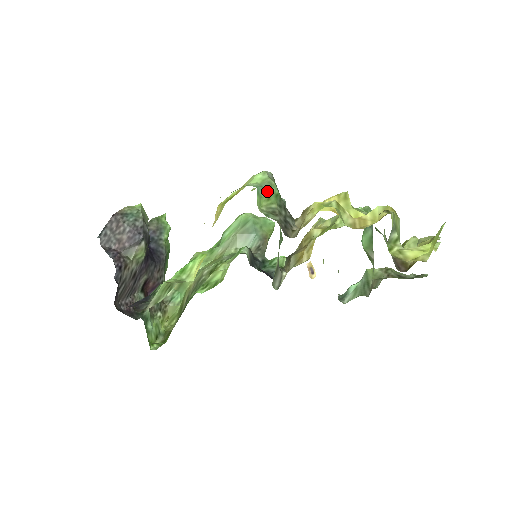
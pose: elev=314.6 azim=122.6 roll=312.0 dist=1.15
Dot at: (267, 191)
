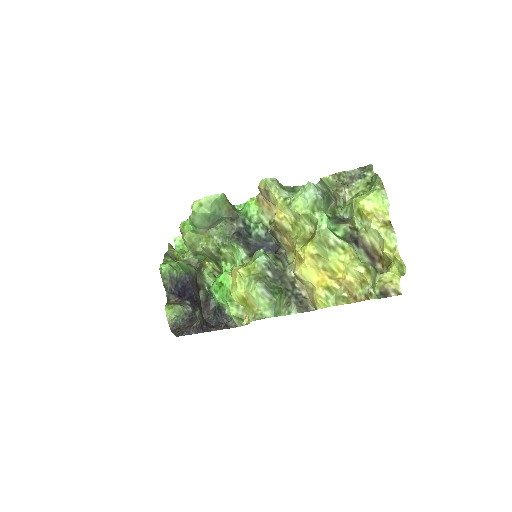
Dot at: (277, 306)
